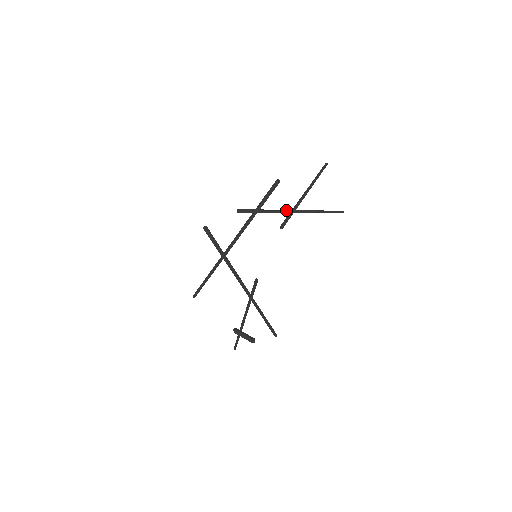
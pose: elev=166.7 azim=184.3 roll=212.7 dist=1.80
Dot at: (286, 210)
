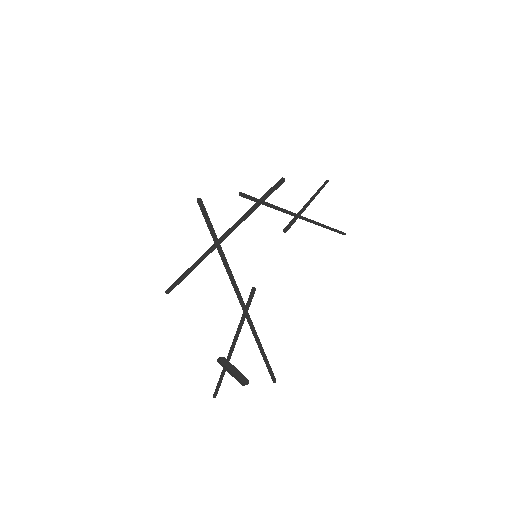
Dot at: (291, 212)
